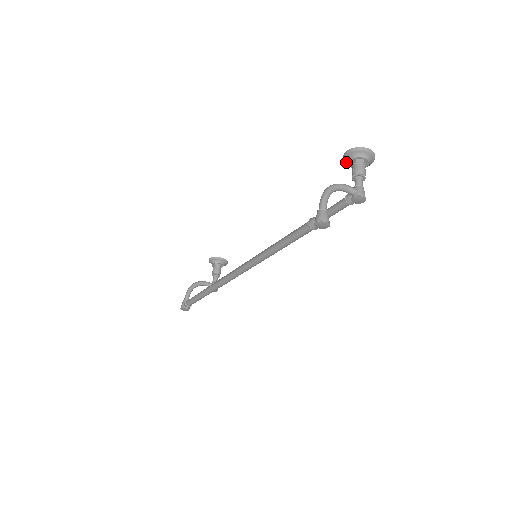
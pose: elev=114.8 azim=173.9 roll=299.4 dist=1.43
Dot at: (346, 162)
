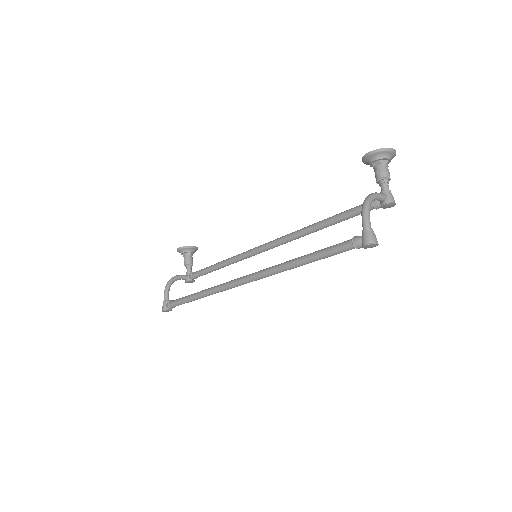
Dot at: (366, 162)
